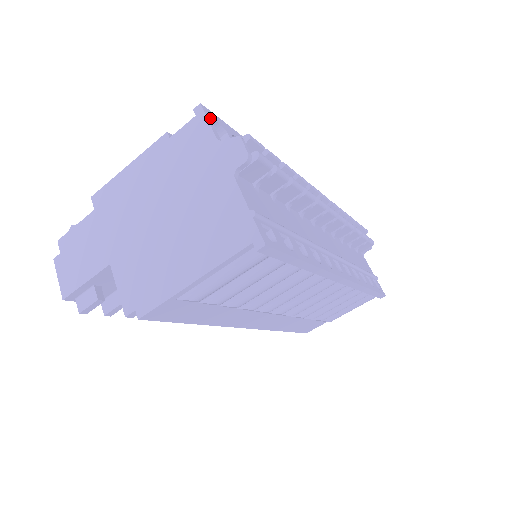
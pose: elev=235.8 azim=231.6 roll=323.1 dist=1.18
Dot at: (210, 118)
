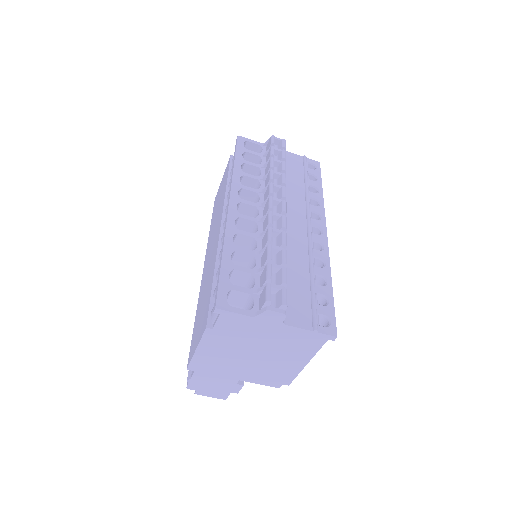
Dot at: (228, 306)
